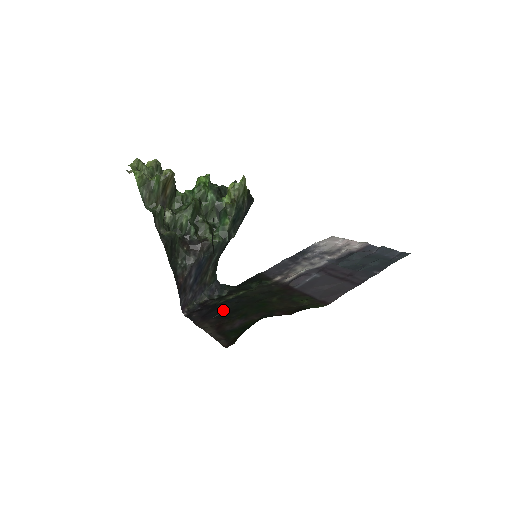
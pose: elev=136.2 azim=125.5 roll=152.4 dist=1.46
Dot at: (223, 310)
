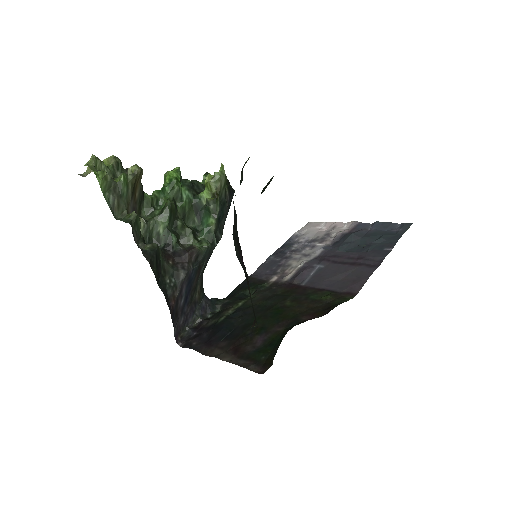
Dot at: (230, 329)
